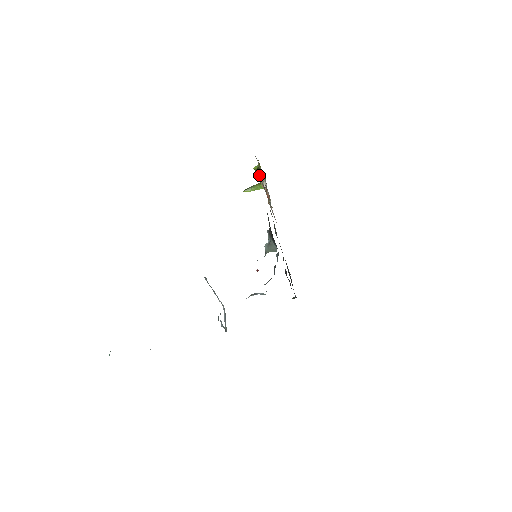
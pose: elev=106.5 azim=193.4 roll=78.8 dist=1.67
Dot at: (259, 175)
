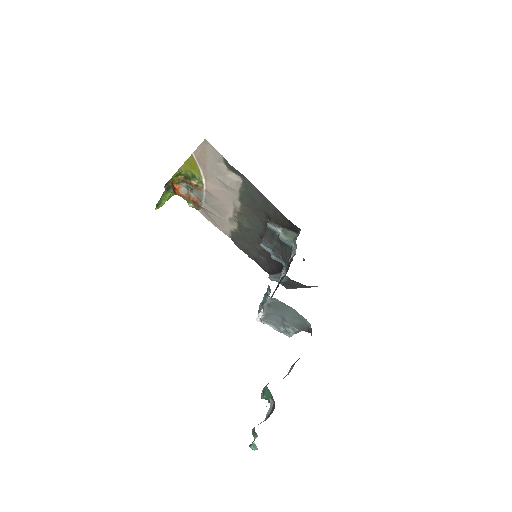
Dot at: (194, 180)
